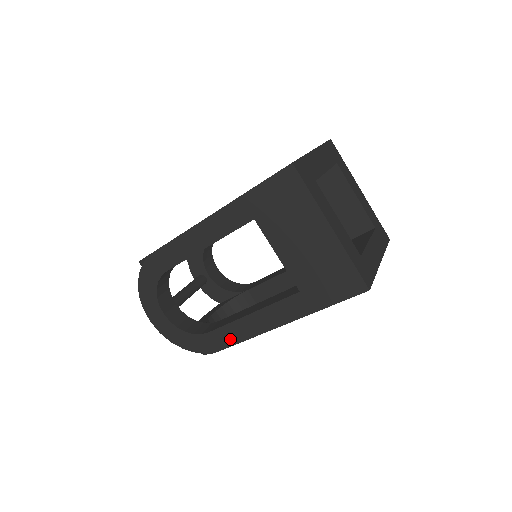
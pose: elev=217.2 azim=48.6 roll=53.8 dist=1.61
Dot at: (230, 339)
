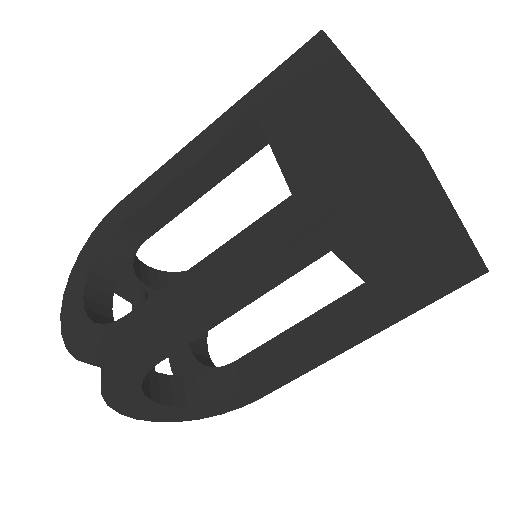
Dot at: (276, 384)
